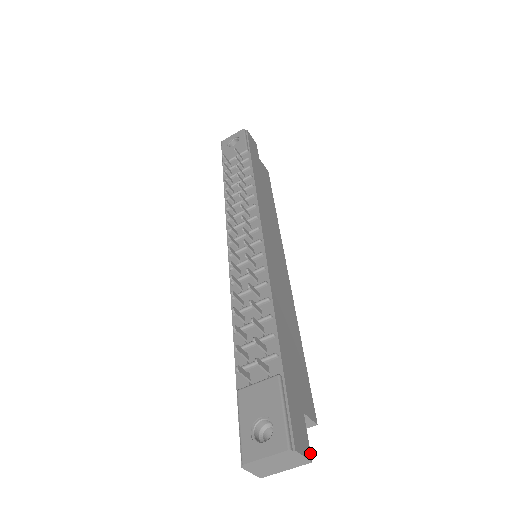
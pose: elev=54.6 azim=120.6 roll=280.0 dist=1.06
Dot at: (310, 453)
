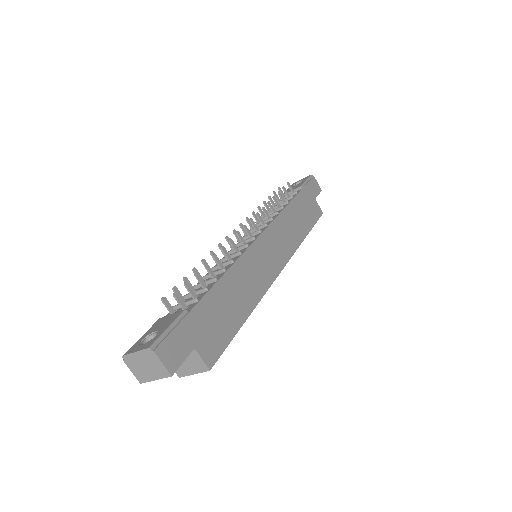
Dot at: (175, 370)
